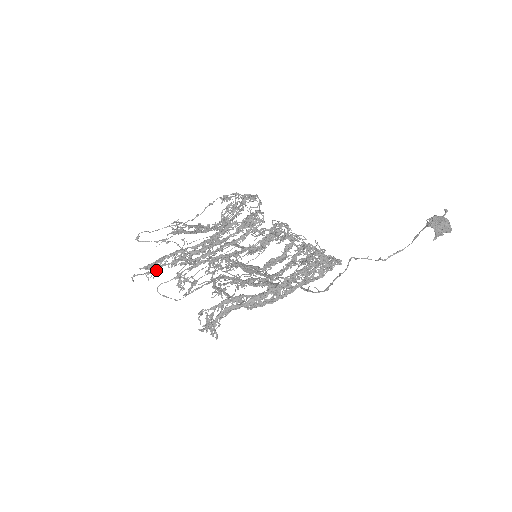
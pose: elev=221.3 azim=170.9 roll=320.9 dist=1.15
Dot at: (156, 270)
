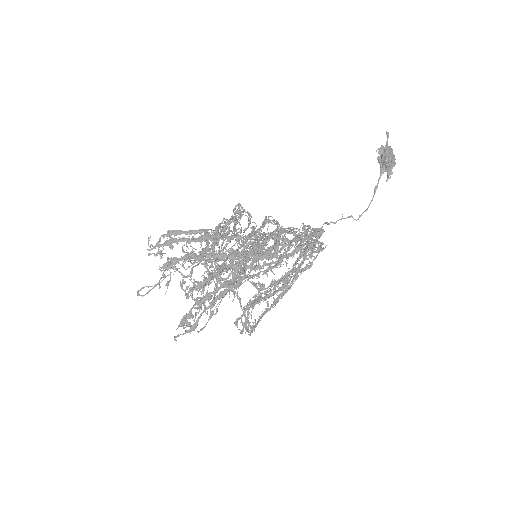
Dot at: (196, 327)
